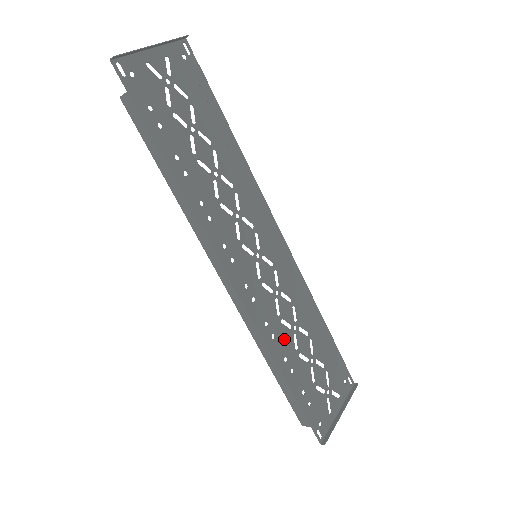
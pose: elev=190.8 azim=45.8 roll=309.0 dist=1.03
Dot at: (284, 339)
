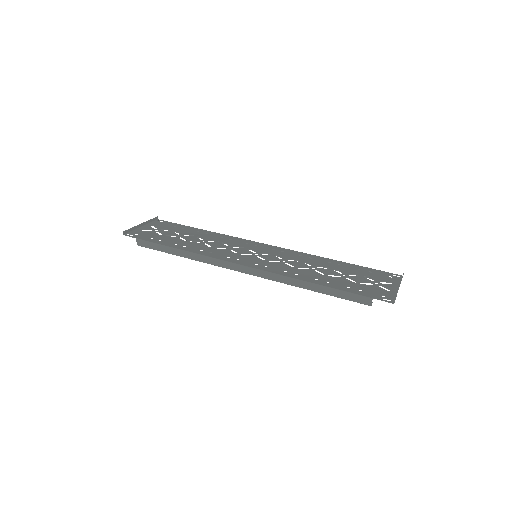
Dot at: (307, 273)
